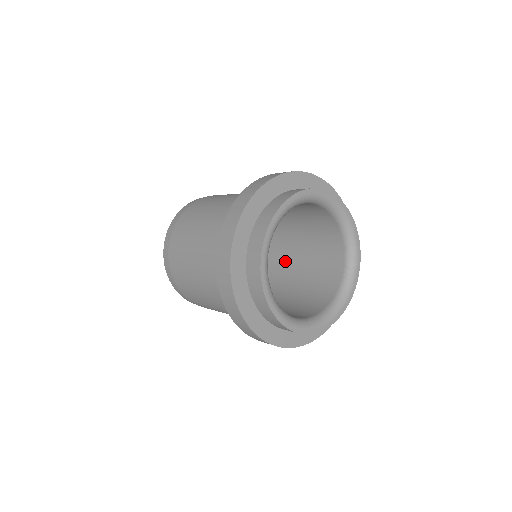
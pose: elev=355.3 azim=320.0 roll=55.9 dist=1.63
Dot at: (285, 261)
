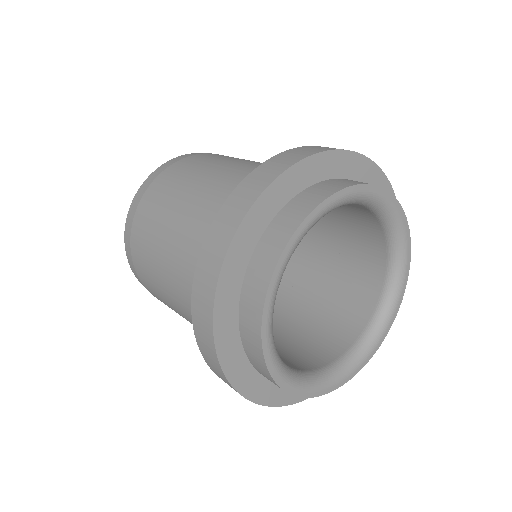
Dot at: (294, 261)
